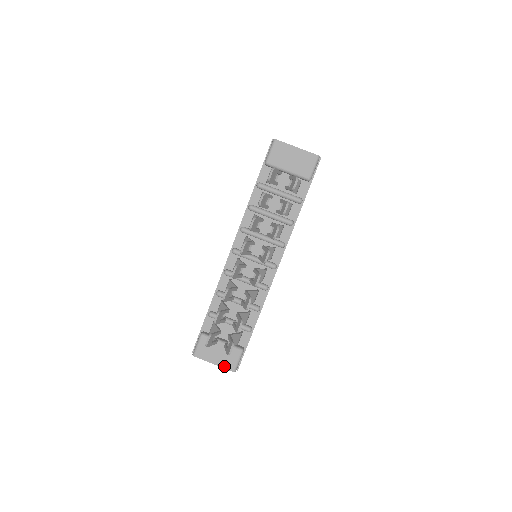
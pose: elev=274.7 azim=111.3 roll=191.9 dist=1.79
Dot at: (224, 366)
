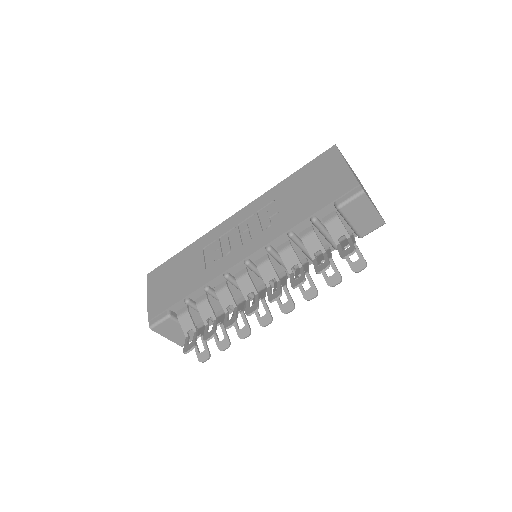
Dot at: (176, 342)
